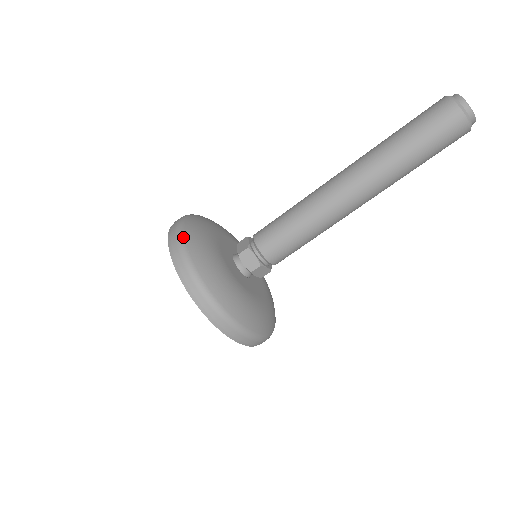
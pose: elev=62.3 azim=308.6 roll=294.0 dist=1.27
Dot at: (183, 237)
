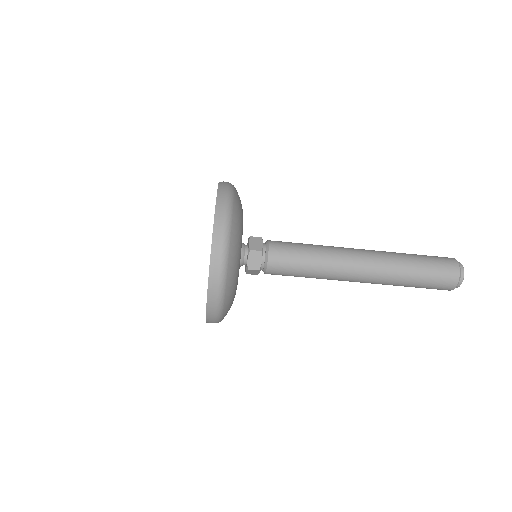
Dot at: (225, 292)
